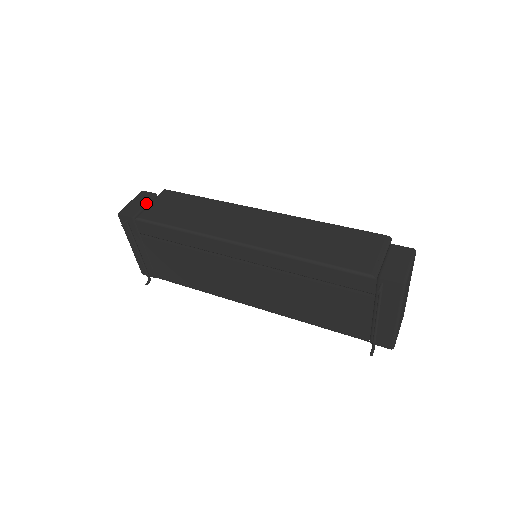
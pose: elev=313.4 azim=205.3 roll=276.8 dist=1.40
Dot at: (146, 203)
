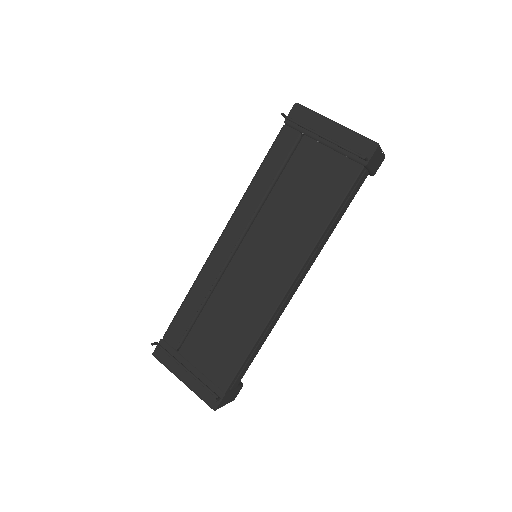
Dot at: occluded
